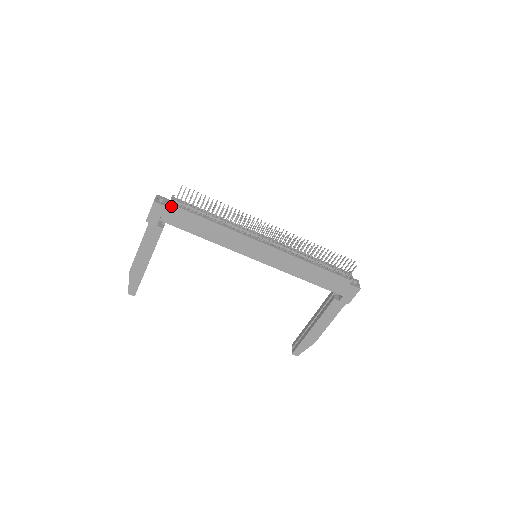
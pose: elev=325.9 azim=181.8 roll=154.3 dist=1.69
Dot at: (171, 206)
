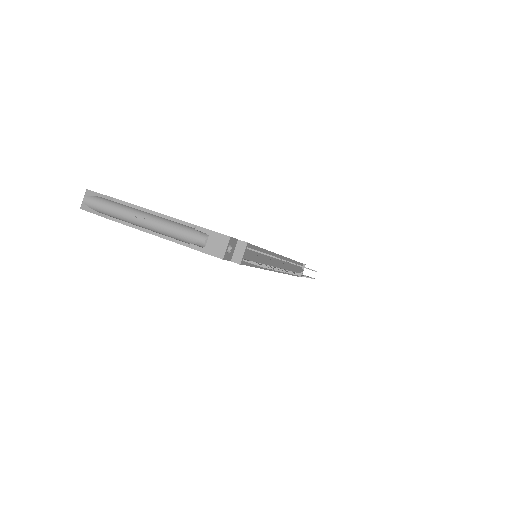
Dot at: occluded
